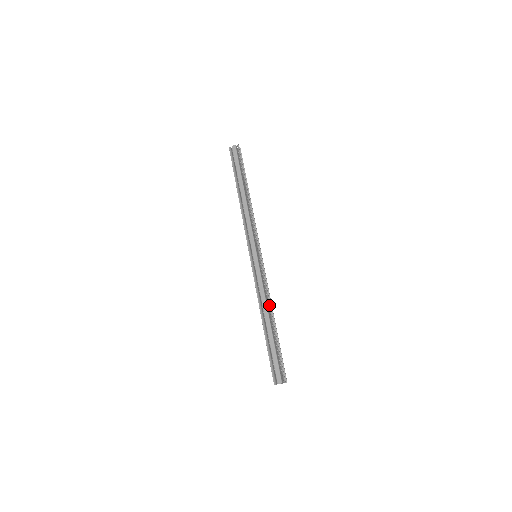
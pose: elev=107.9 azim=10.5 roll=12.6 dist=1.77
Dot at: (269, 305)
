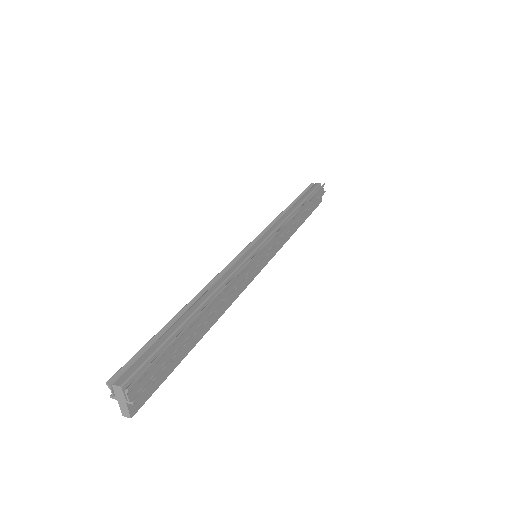
Dot at: (219, 292)
